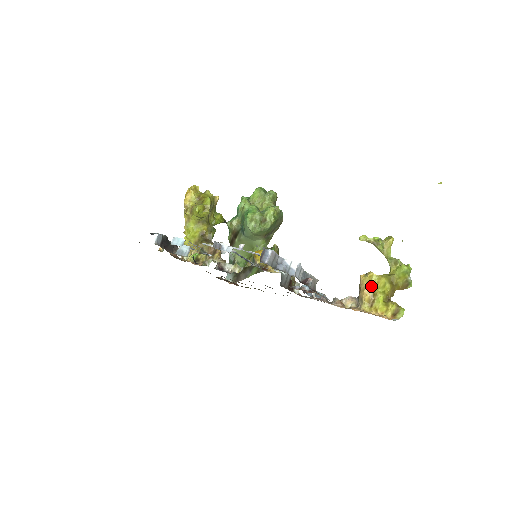
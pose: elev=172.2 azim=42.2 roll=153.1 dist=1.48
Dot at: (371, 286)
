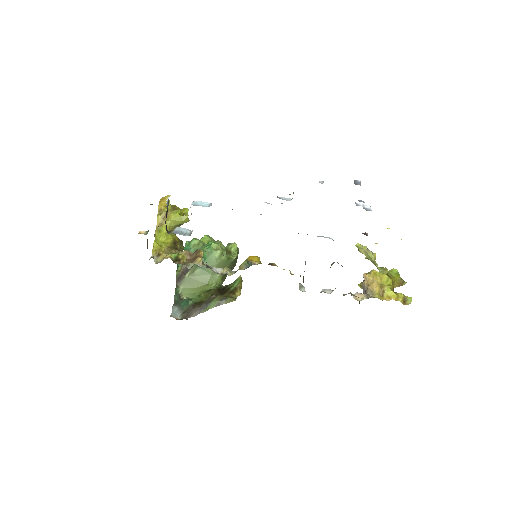
Dot at: (378, 280)
